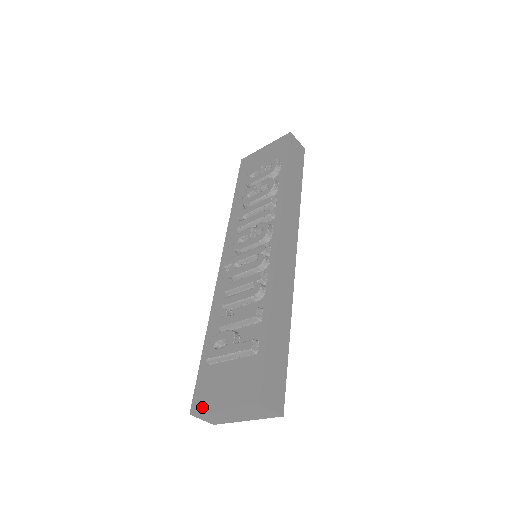
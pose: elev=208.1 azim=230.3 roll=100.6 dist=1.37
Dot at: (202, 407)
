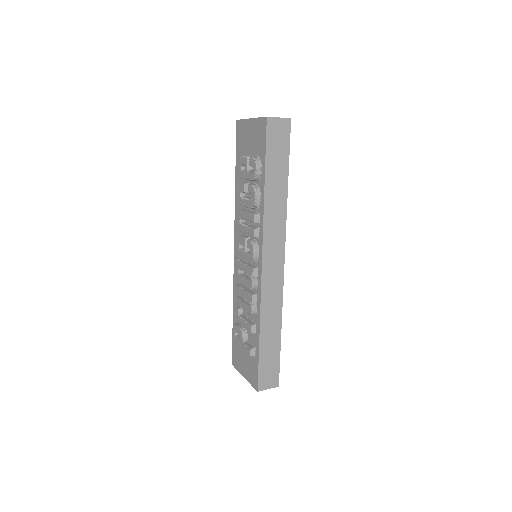
Dot at: (236, 366)
